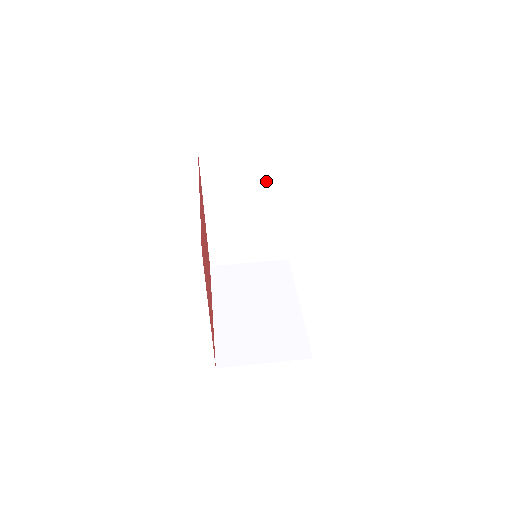
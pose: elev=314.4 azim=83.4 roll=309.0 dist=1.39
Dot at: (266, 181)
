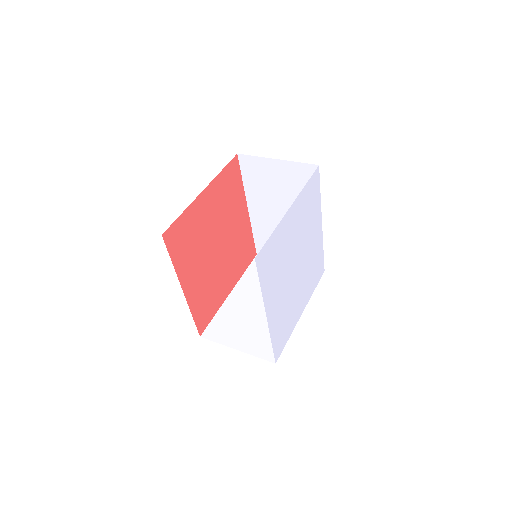
Dot at: (296, 192)
